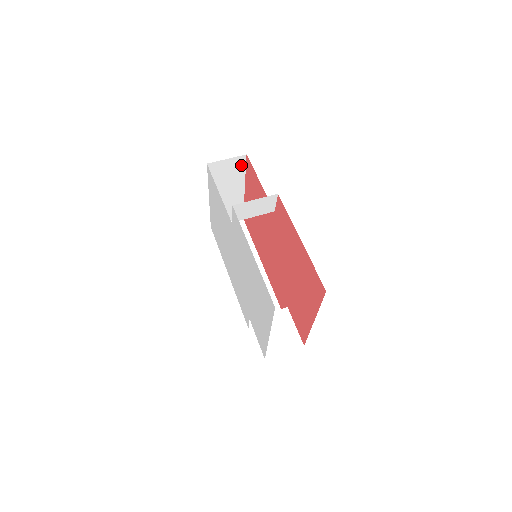
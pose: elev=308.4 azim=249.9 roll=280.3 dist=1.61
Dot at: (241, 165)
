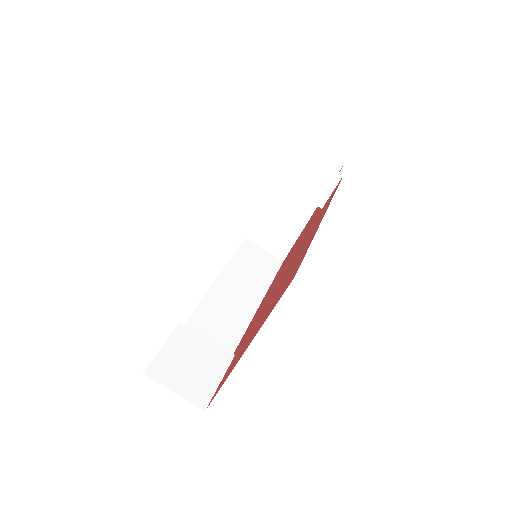
Dot at: occluded
